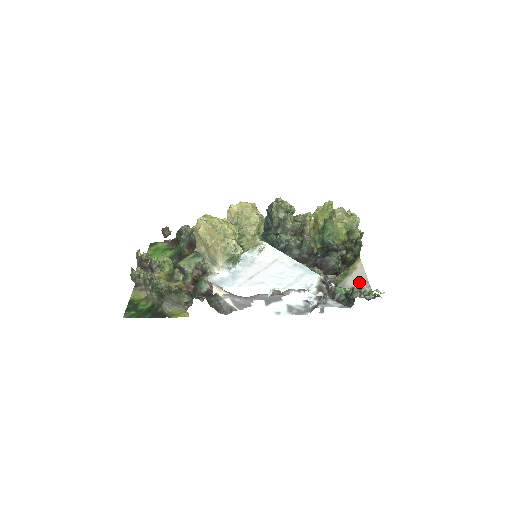
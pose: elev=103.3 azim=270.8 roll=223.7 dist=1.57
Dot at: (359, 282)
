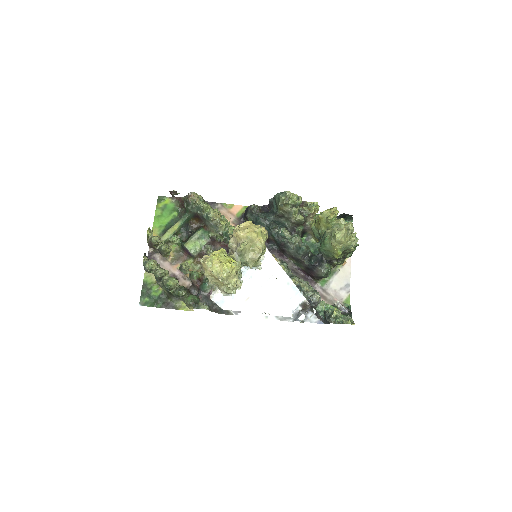
Dot at: (342, 285)
